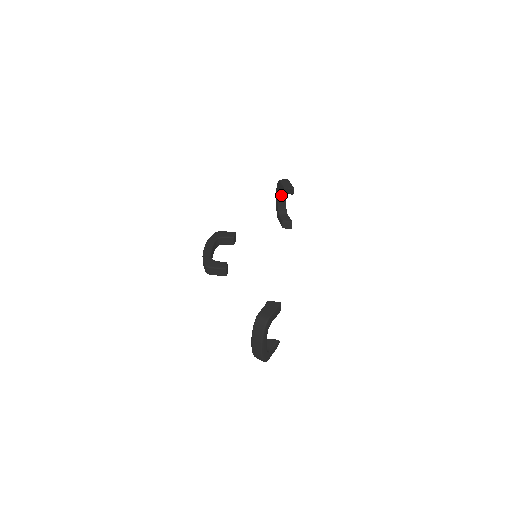
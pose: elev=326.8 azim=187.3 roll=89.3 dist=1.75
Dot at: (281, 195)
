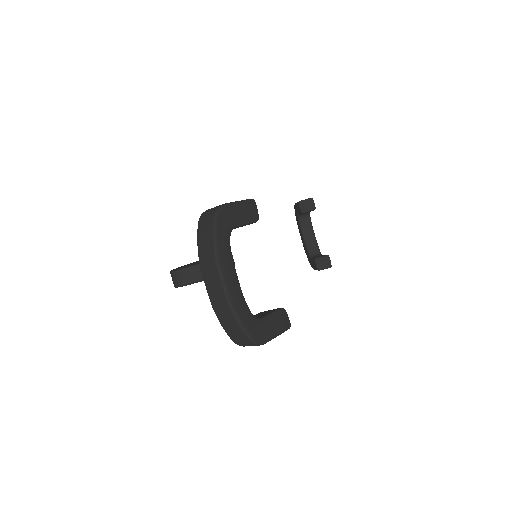
Dot at: (305, 228)
